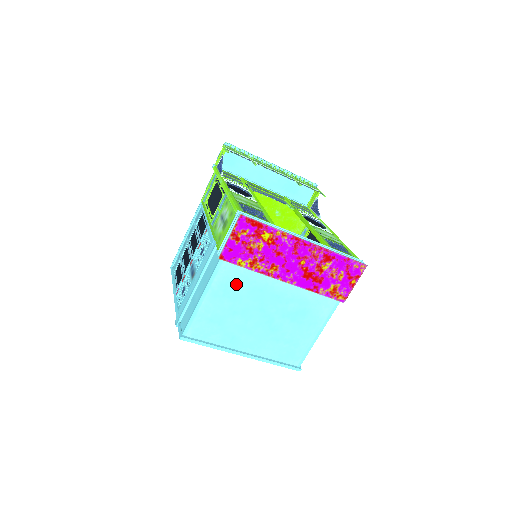
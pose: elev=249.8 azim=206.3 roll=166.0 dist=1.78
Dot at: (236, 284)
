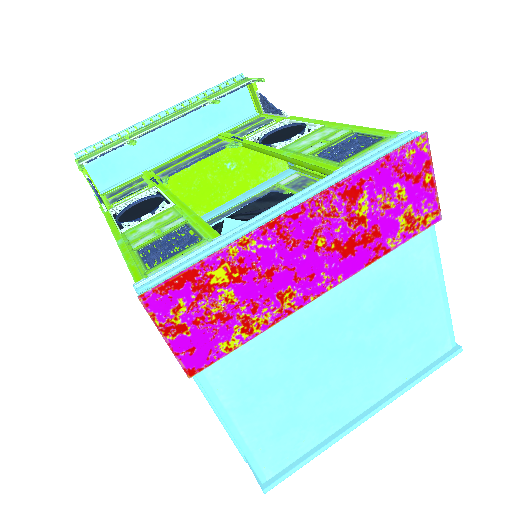
Dot at: (258, 369)
